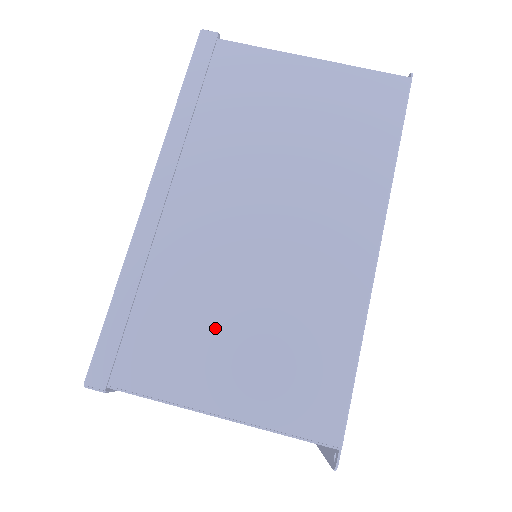
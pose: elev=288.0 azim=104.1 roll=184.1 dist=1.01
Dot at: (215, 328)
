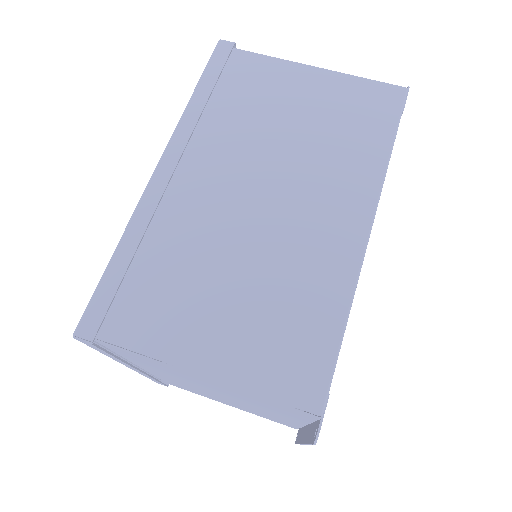
Dot at: (206, 292)
